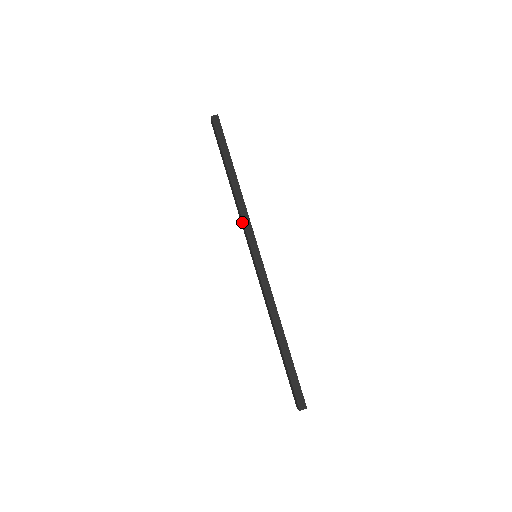
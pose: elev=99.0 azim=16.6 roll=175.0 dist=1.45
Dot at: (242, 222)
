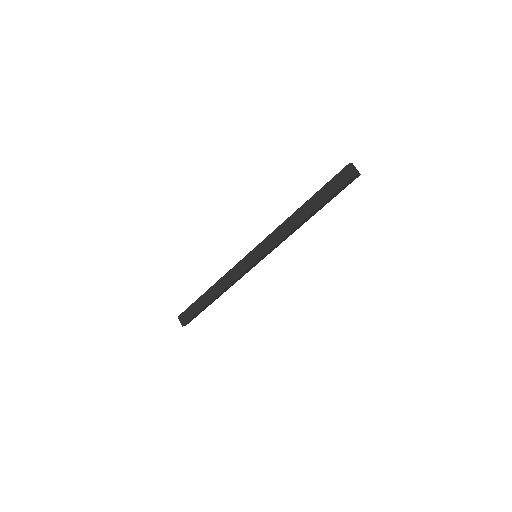
Dot at: (277, 240)
